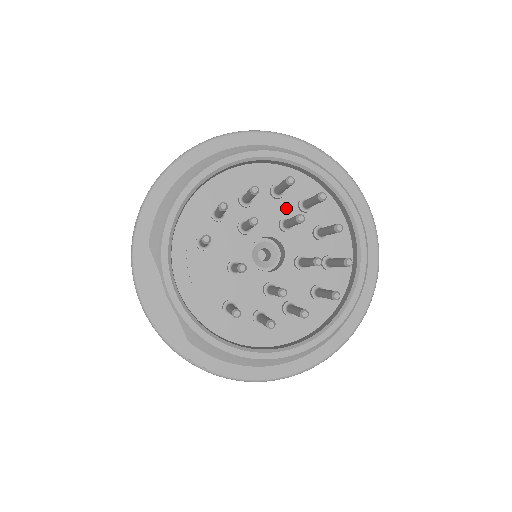
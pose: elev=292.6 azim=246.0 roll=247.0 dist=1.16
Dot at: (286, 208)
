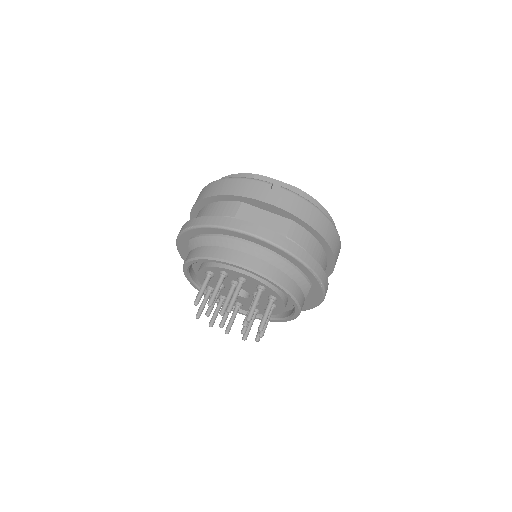
Dot at: (262, 292)
